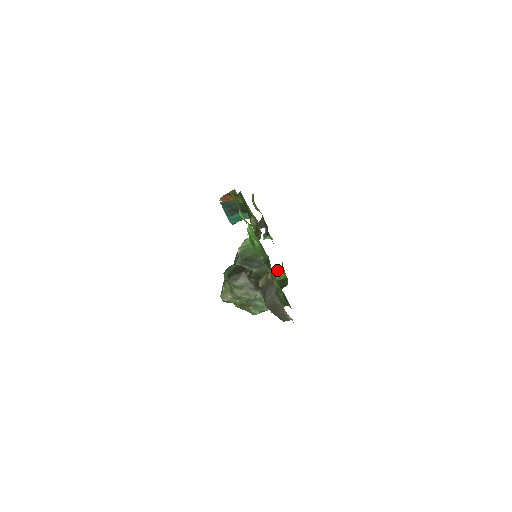
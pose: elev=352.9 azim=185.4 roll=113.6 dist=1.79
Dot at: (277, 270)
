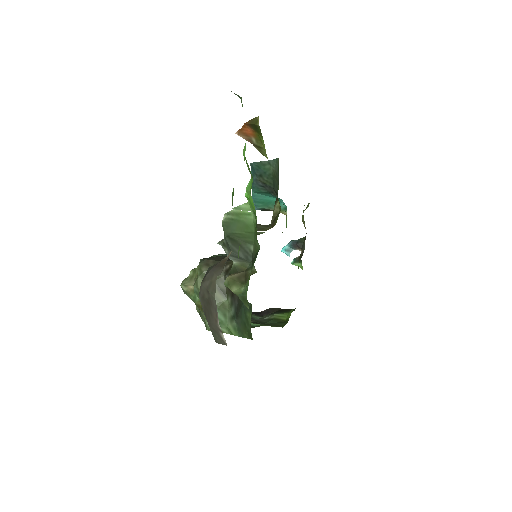
Dot at: (286, 309)
